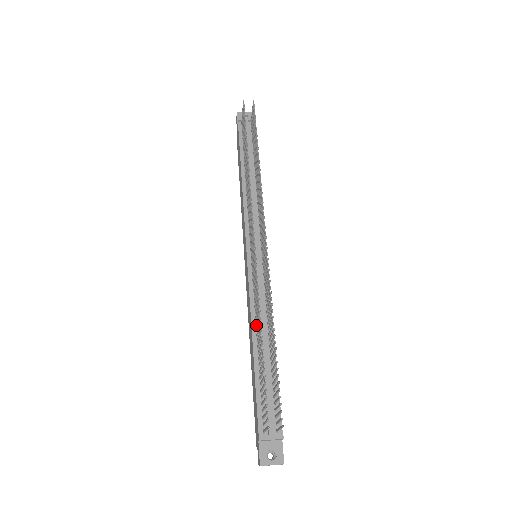
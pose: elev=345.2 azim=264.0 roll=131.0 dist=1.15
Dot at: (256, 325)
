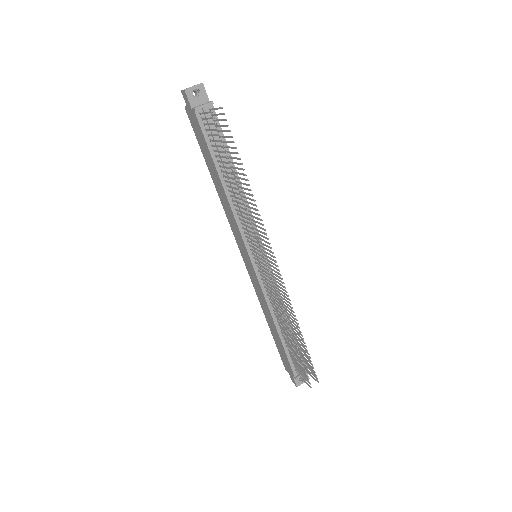
Dot at: (274, 313)
